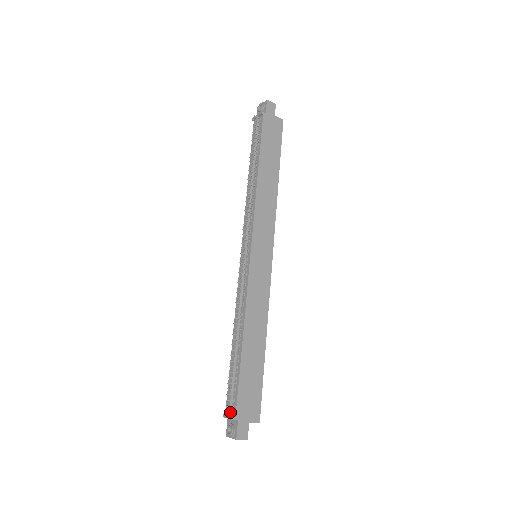
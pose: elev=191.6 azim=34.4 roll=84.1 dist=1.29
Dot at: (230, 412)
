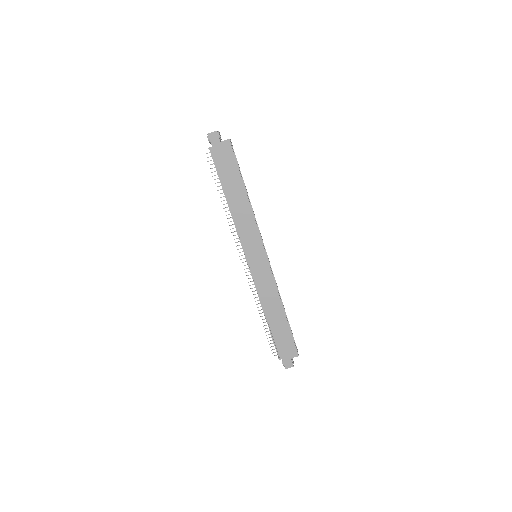
Dot at: (278, 354)
